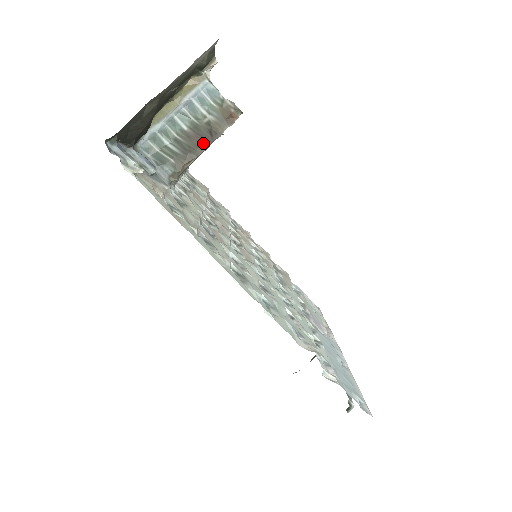
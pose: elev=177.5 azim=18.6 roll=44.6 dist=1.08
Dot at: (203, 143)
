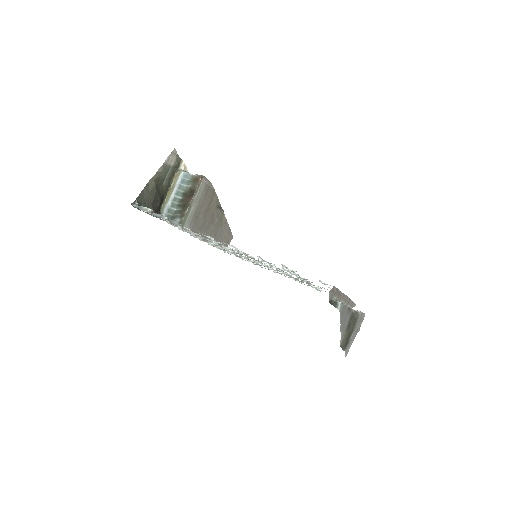
Dot at: (190, 198)
